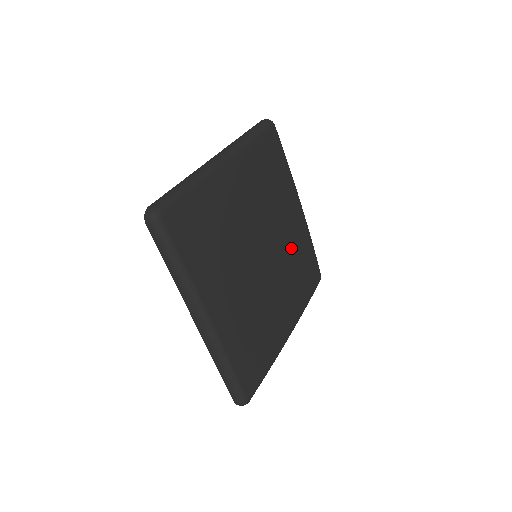
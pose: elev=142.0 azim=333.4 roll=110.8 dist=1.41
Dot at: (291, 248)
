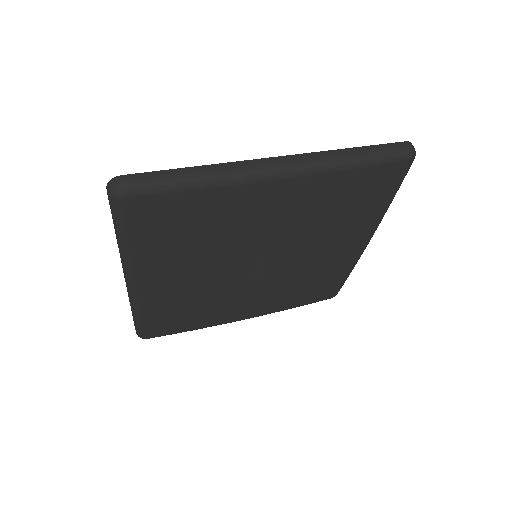
Dot at: (308, 271)
